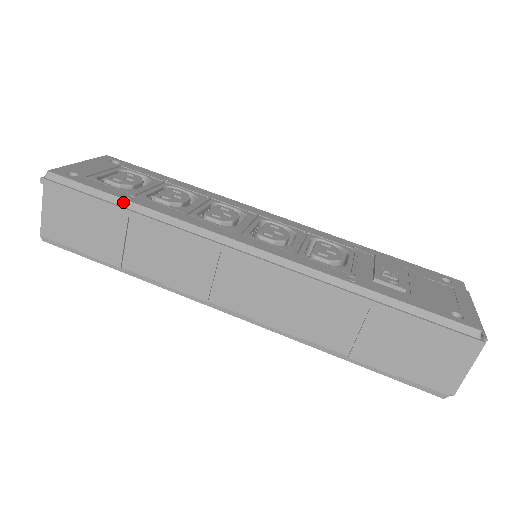
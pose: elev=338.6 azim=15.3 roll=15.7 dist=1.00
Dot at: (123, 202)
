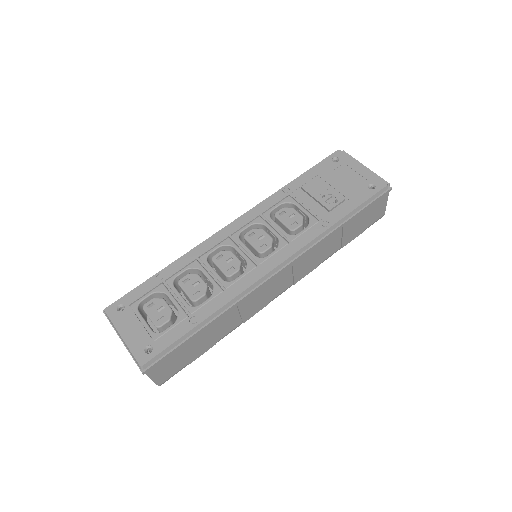
Dot at: (198, 327)
